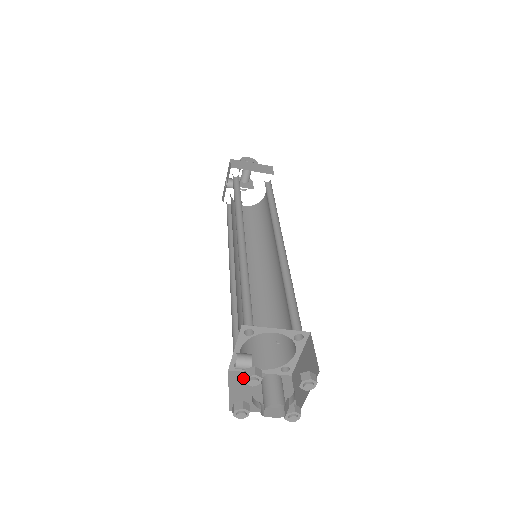
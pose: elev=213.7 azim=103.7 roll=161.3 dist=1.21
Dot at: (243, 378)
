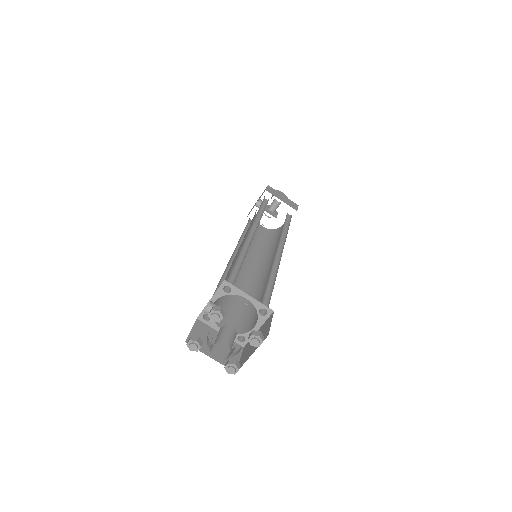
Dot at: (206, 329)
